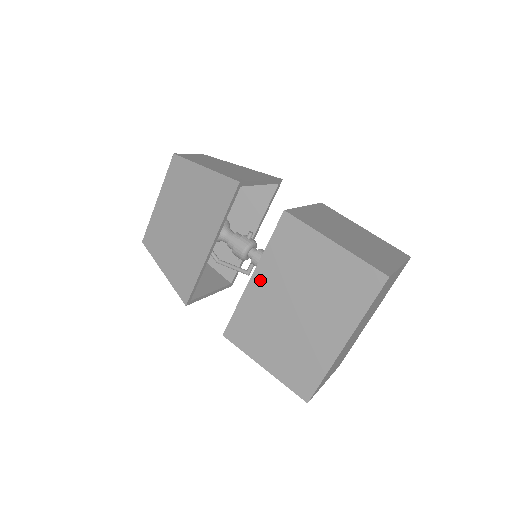
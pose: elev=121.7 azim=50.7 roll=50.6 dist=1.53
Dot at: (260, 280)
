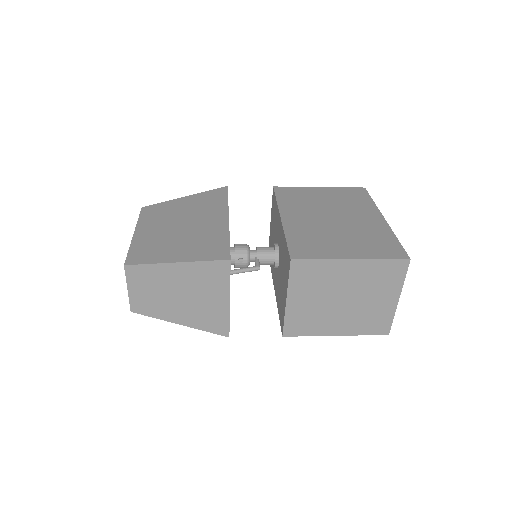
Dot at: (290, 216)
